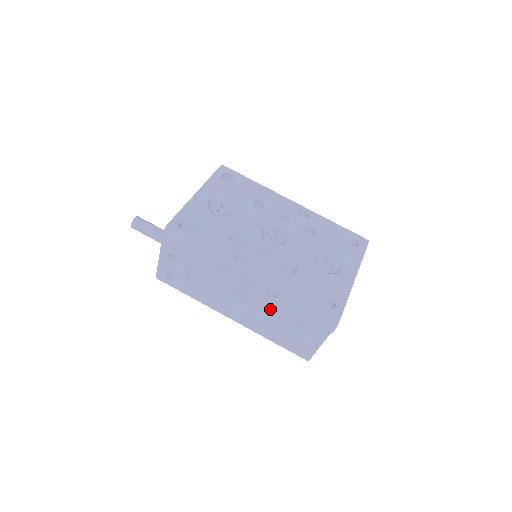
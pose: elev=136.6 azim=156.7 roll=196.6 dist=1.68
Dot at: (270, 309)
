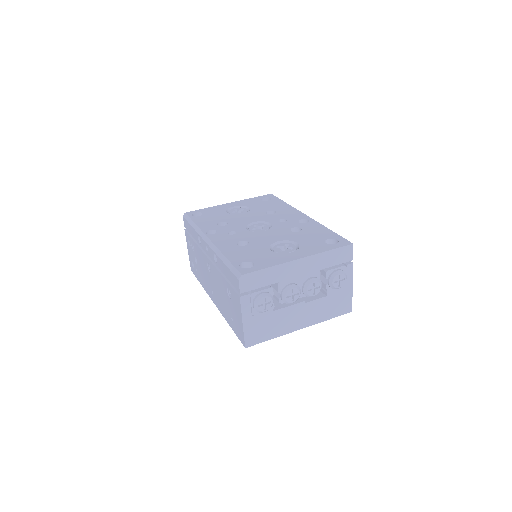
Dot at: (219, 278)
